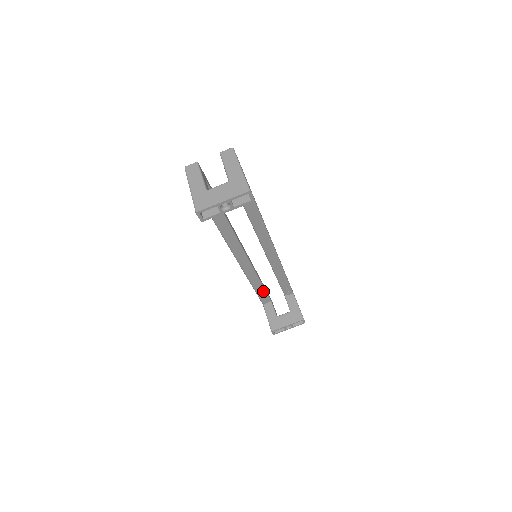
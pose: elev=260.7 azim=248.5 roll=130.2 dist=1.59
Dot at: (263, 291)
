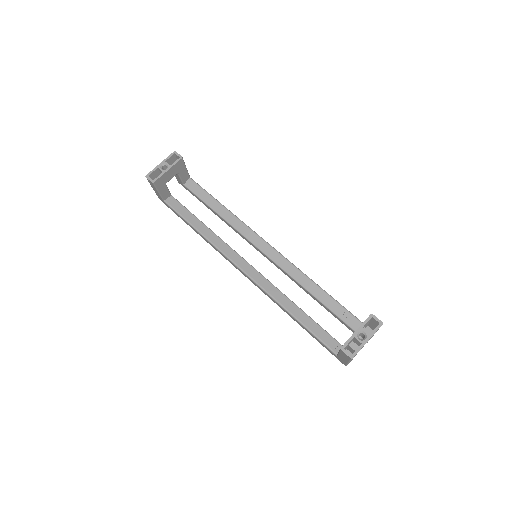
Dot at: (315, 326)
